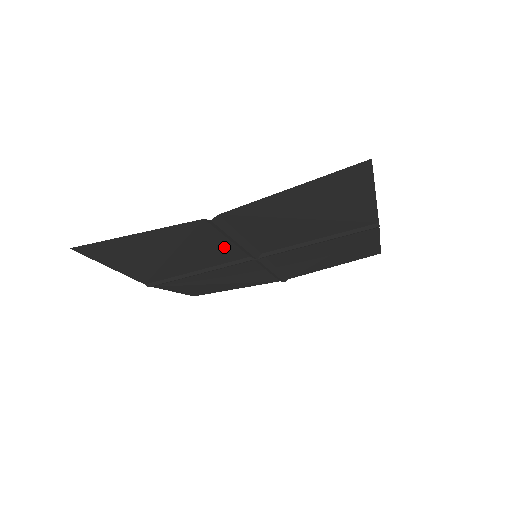
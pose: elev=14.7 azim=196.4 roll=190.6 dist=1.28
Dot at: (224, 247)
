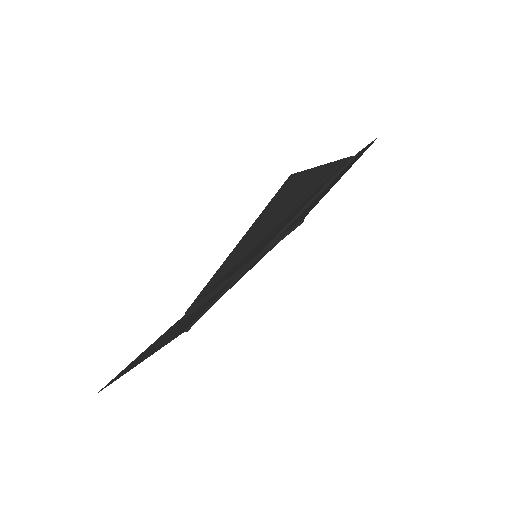
Dot at: occluded
